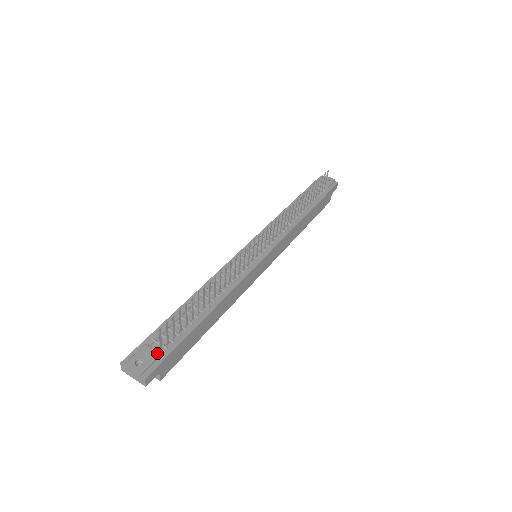
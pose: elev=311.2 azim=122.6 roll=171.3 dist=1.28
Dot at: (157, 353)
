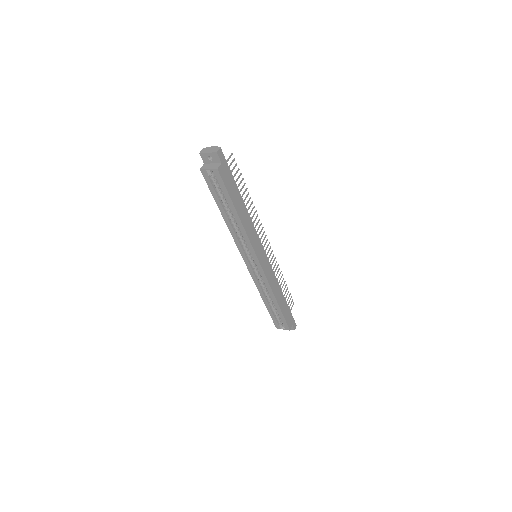
Dot at: occluded
